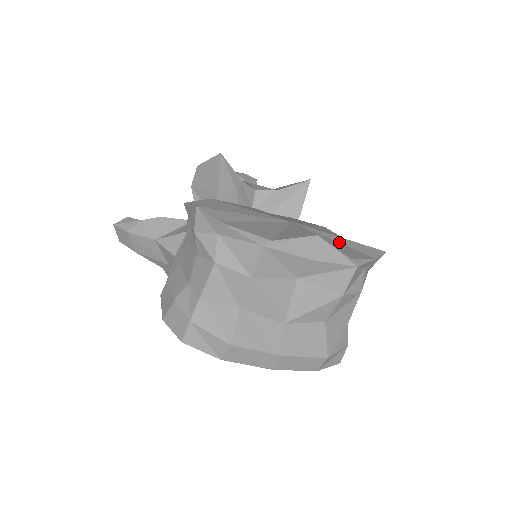
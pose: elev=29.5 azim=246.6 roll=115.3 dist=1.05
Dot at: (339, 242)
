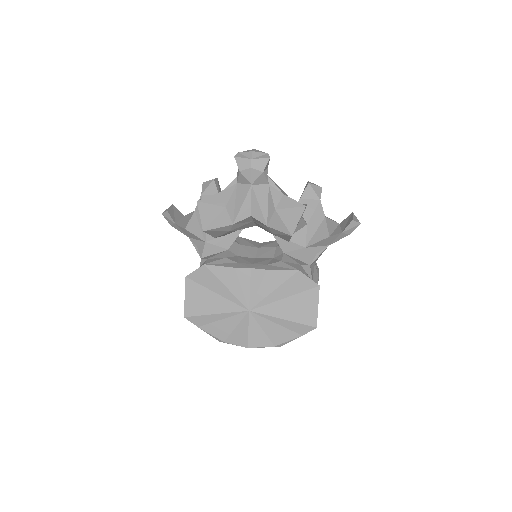
Dot at: (279, 324)
